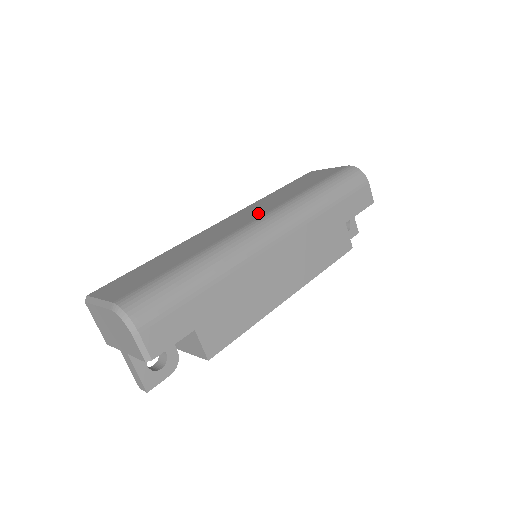
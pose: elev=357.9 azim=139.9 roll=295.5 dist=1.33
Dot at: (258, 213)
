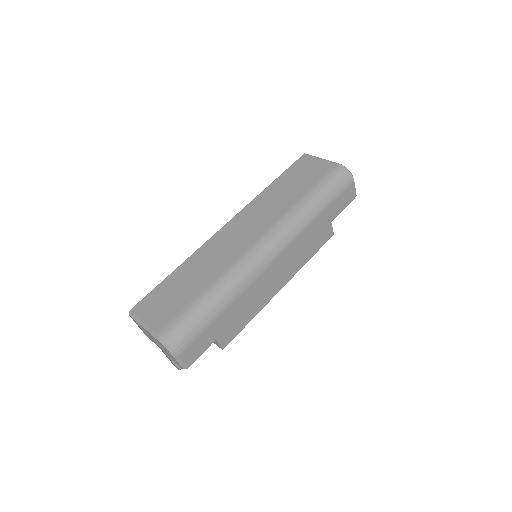
Dot at: (260, 227)
